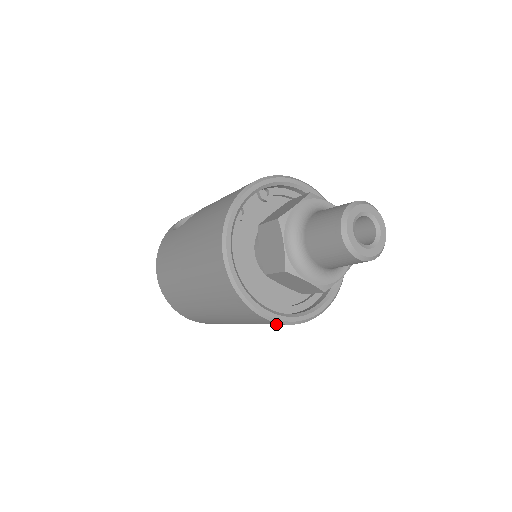
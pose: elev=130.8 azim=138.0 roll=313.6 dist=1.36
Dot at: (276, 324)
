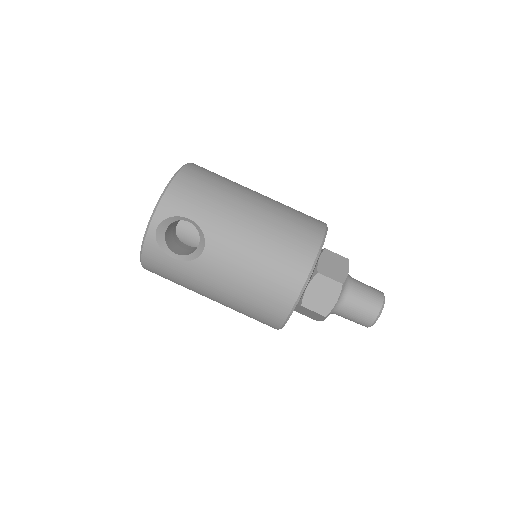
Dot at: occluded
